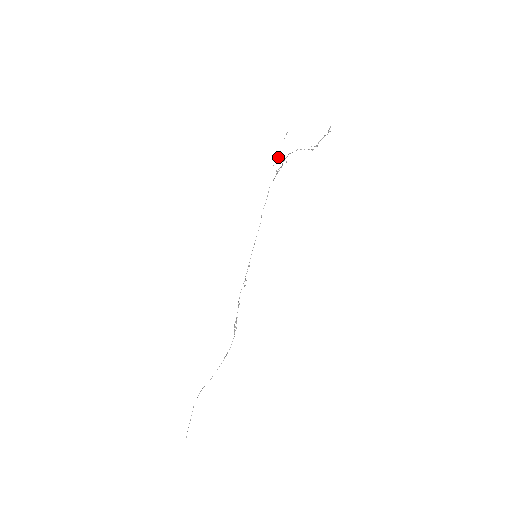
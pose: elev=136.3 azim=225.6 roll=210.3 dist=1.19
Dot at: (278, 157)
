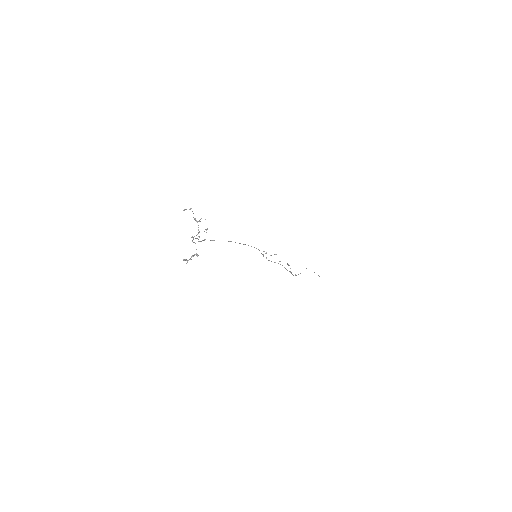
Dot at: (198, 221)
